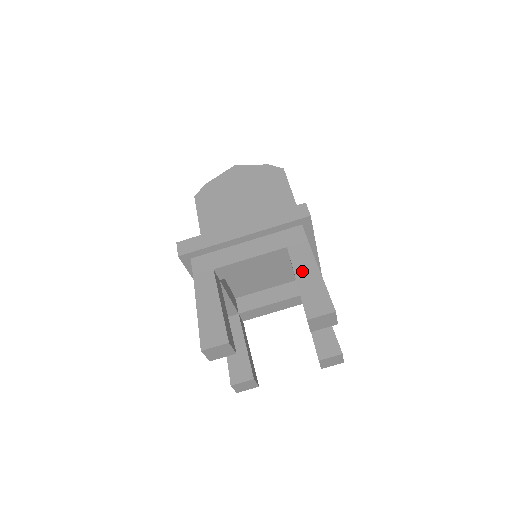
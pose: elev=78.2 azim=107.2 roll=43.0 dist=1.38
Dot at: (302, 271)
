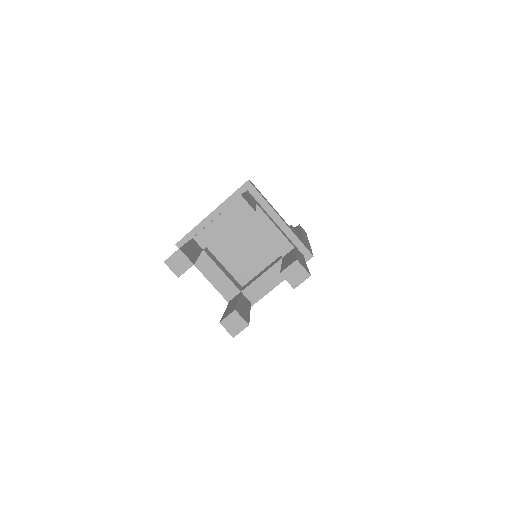
Dot at: occluded
